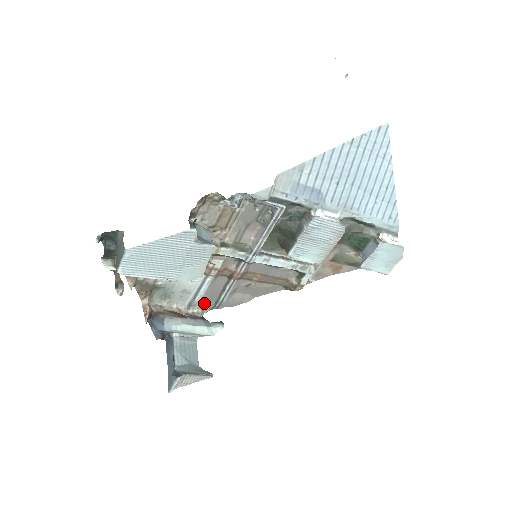
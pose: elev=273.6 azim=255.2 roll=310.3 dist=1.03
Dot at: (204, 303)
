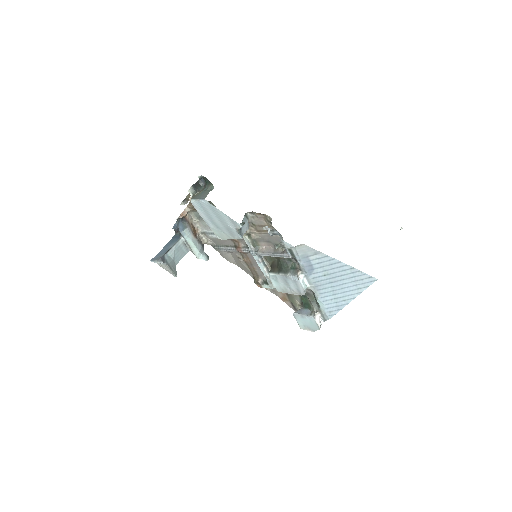
Dot at: (212, 240)
